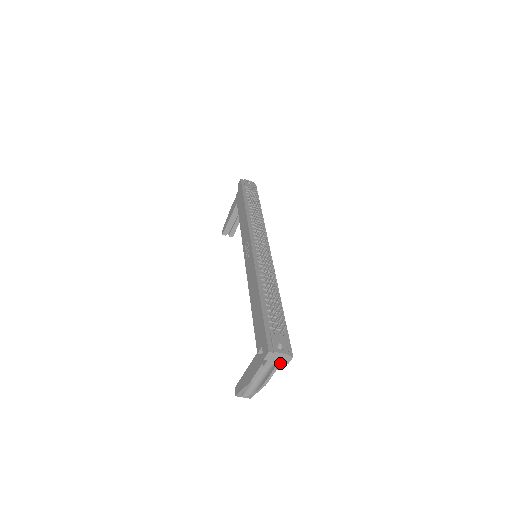
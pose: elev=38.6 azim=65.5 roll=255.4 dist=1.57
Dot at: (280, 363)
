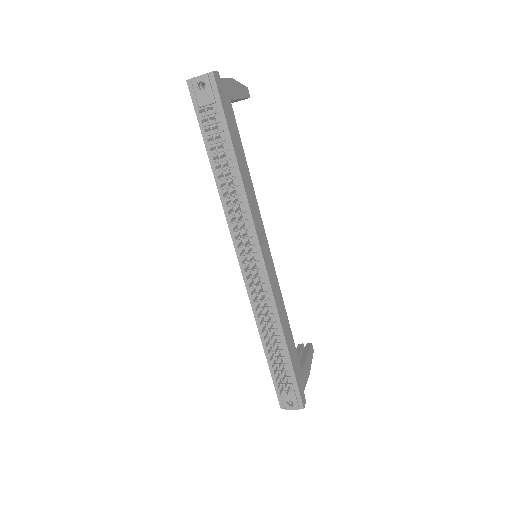
Dot at: occluded
